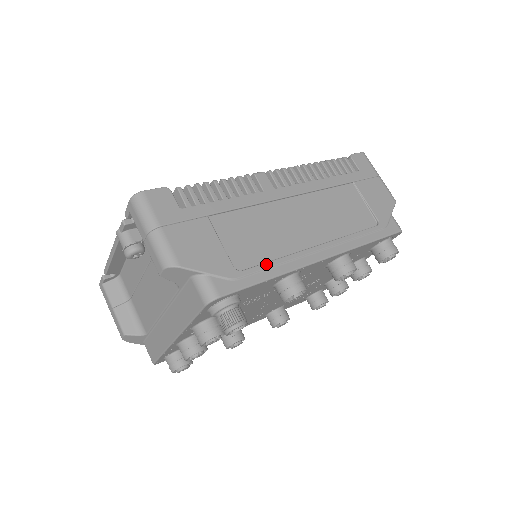
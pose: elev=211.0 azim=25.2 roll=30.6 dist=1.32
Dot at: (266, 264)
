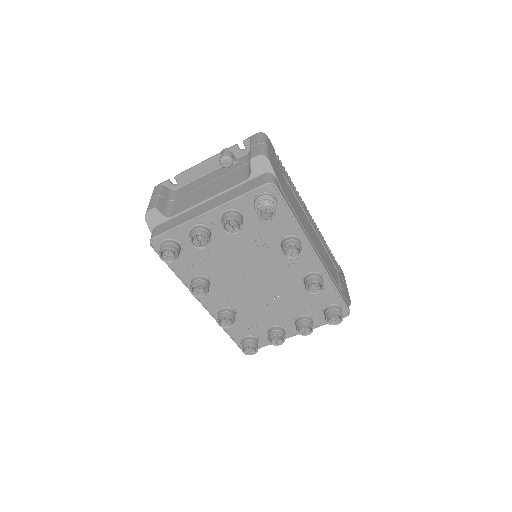
Dot at: occluded
